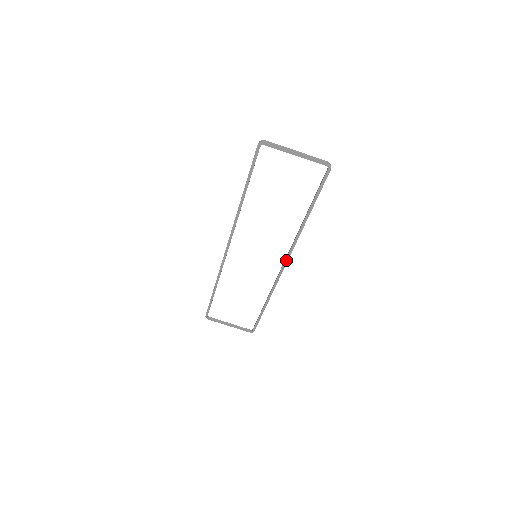
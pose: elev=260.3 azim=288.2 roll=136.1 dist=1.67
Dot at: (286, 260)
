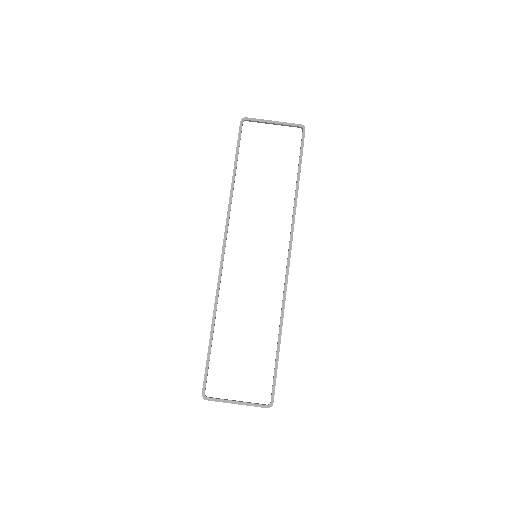
Dot at: (289, 249)
